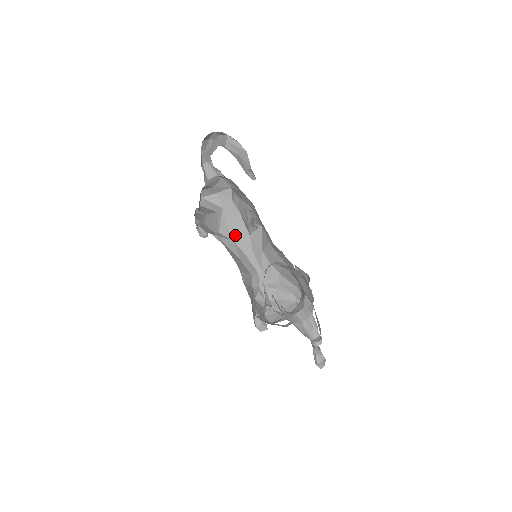
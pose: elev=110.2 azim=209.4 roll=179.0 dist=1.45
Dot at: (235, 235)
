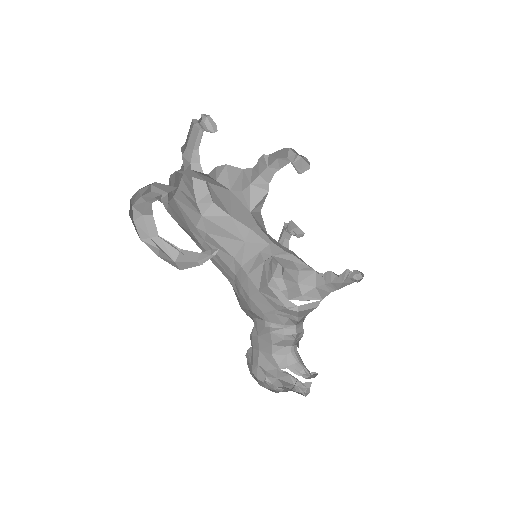
Dot at: (232, 212)
